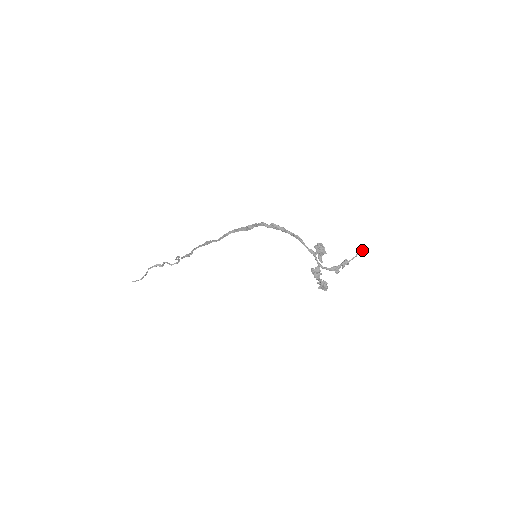
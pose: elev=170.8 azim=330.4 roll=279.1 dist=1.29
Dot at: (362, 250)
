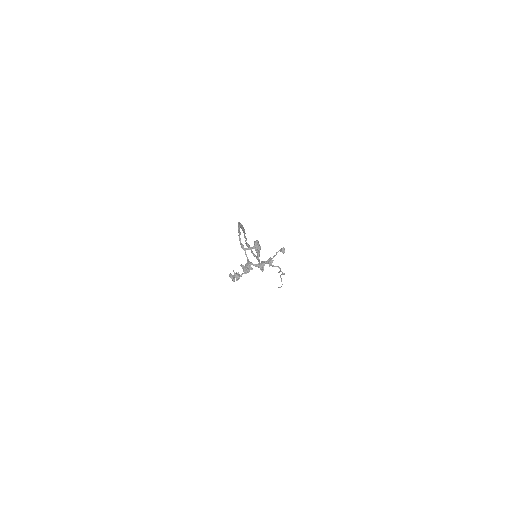
Dot at: (281, 248)
